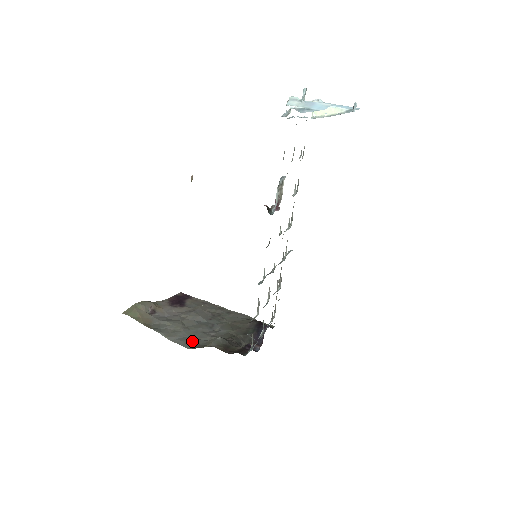
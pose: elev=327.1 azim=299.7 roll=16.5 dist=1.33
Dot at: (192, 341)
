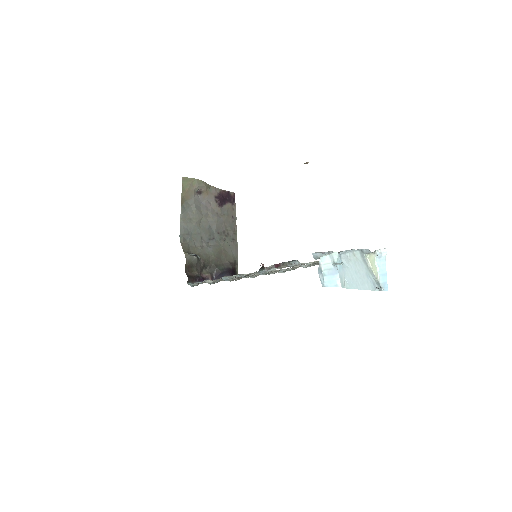
Dot at: (188, 237)
